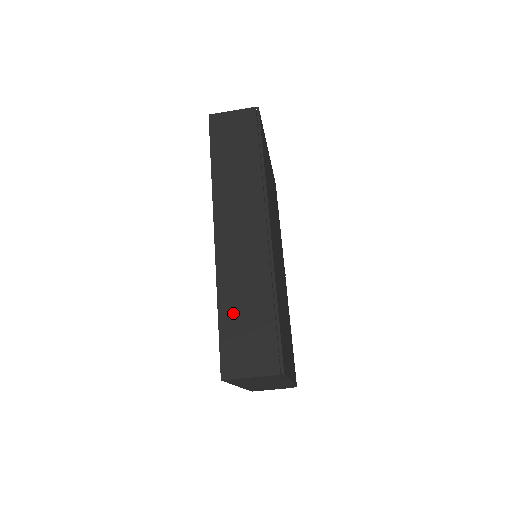
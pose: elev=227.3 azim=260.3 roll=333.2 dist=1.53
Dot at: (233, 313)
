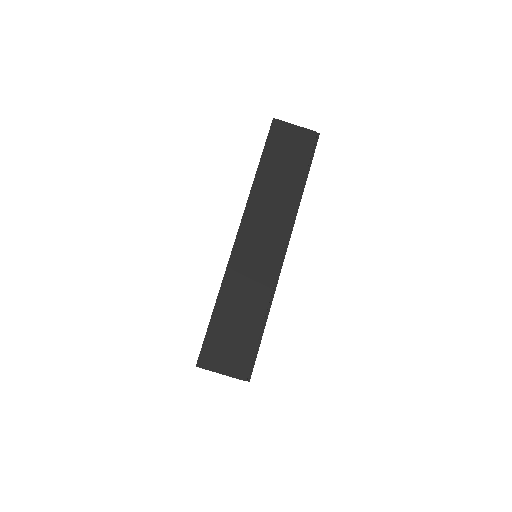
Dot at: (227, 314)
